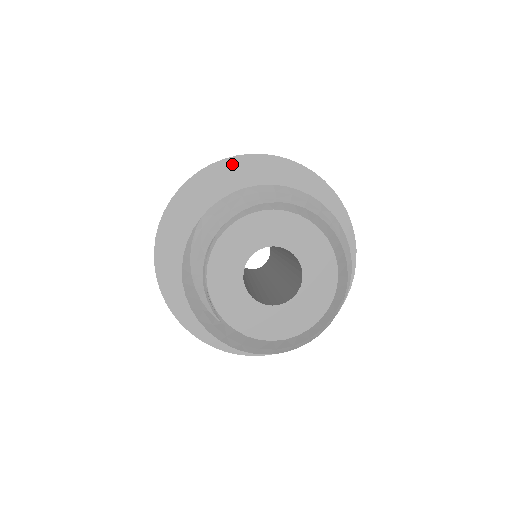
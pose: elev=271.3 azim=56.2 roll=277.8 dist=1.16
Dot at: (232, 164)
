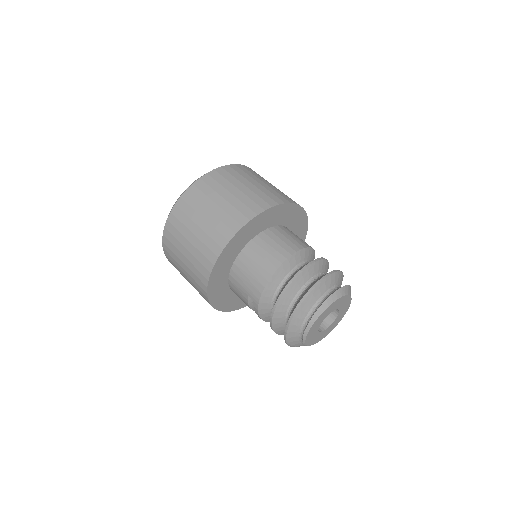
Dot at: (216, 269)
